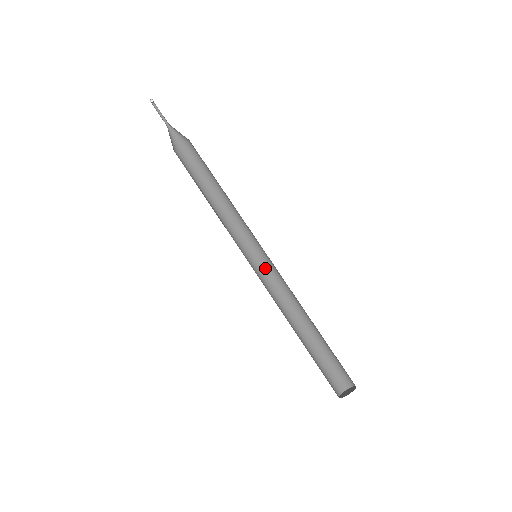
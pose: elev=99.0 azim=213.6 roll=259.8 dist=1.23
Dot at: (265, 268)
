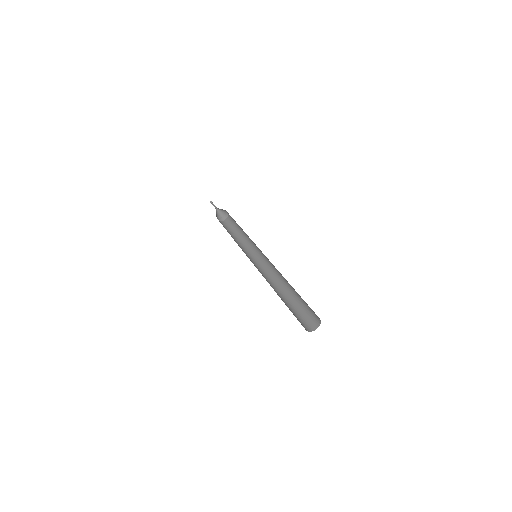
Dot at: (265, 264)
